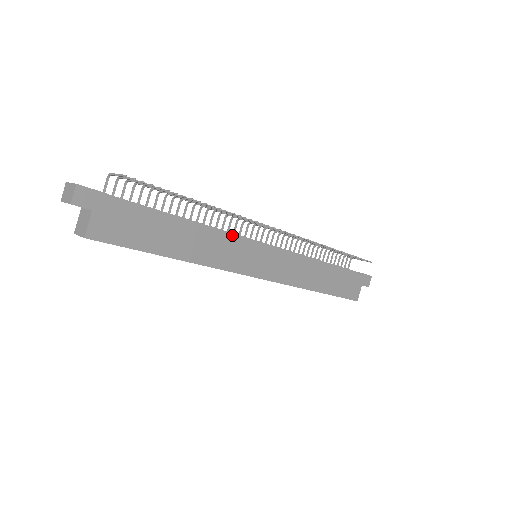
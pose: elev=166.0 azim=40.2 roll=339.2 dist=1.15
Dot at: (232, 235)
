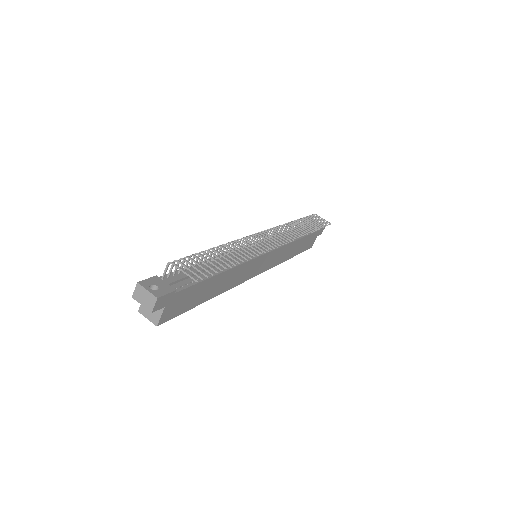
Dot at: occluded
